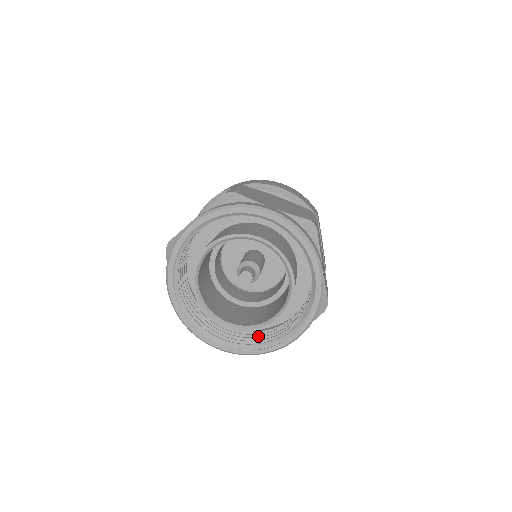
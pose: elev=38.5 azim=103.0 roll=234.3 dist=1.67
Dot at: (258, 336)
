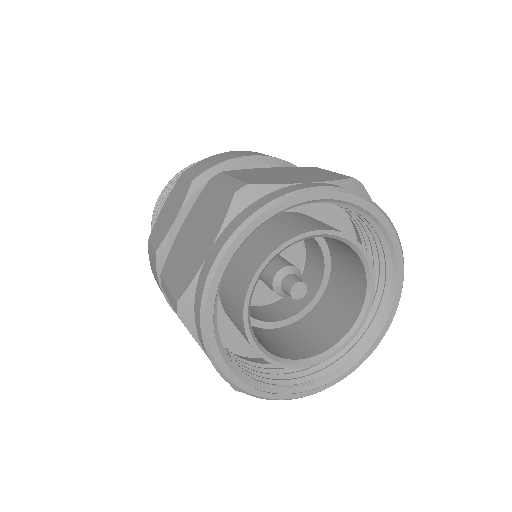
Dot at: (251, 368)
